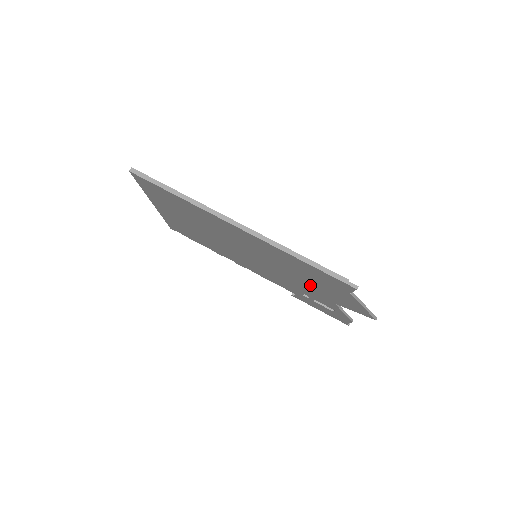
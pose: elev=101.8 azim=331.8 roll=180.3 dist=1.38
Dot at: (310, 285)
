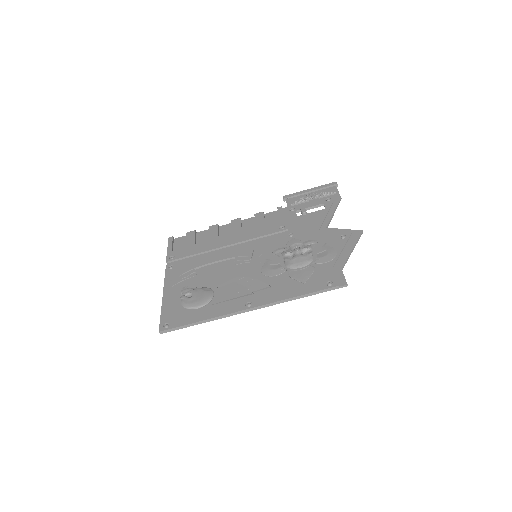
Dot at: occluded
